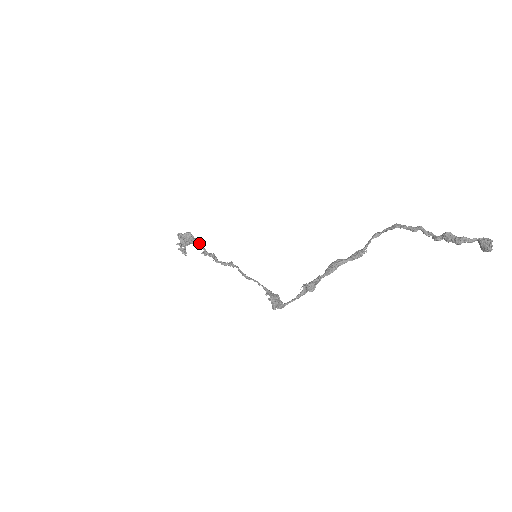
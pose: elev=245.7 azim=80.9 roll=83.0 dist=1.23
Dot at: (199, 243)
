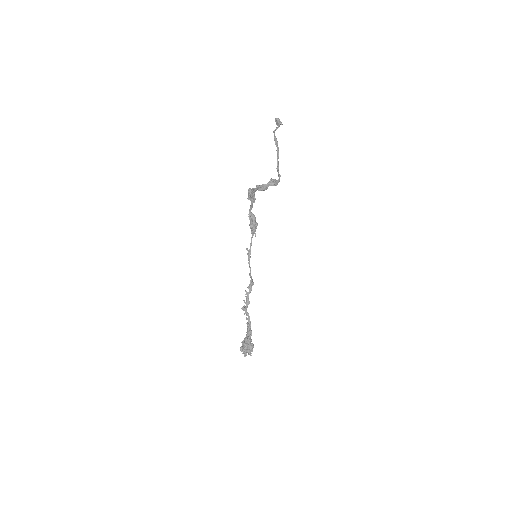
Dot at: (250, 327)
